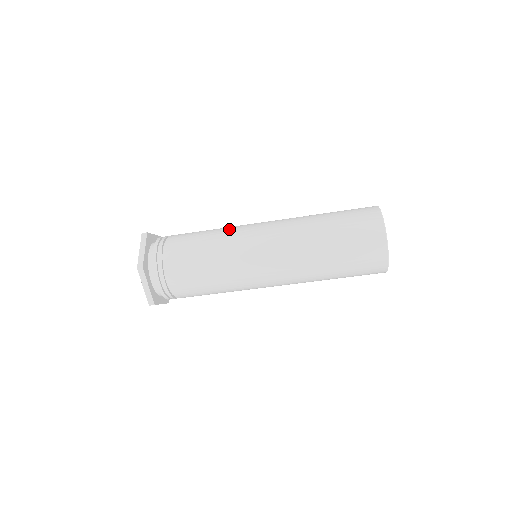
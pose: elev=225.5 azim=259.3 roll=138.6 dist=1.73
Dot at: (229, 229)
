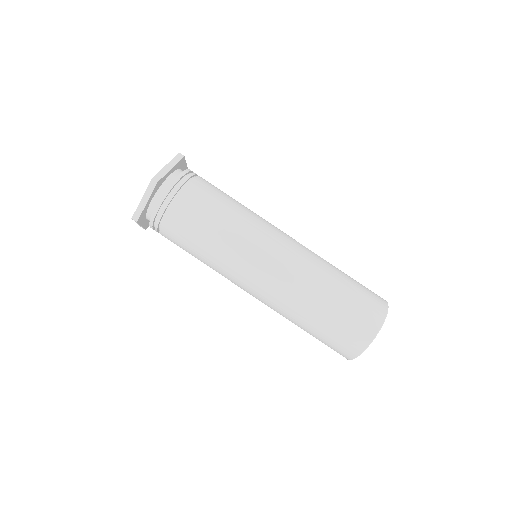
Dot at: occluded
